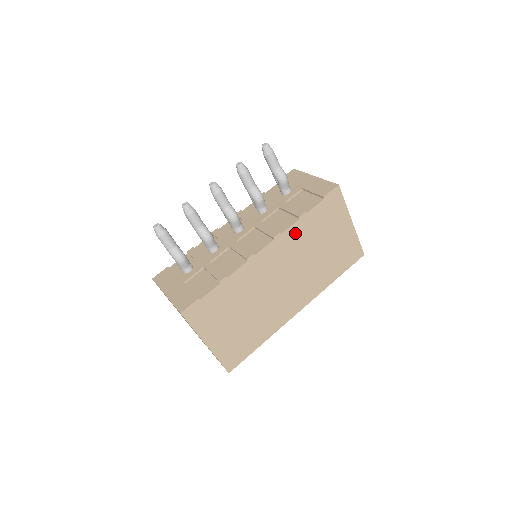
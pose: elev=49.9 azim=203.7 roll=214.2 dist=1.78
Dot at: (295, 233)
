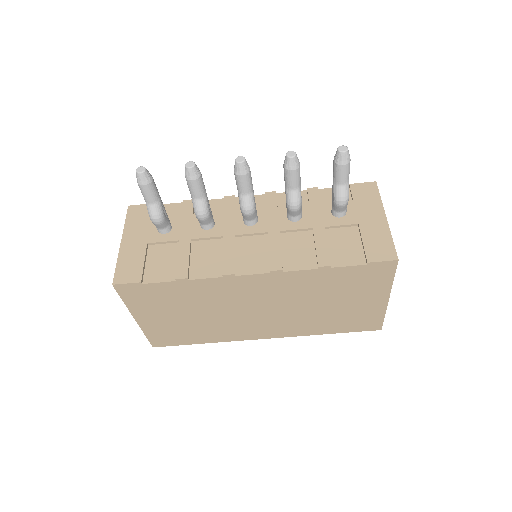
Dot at: (303, 278)
